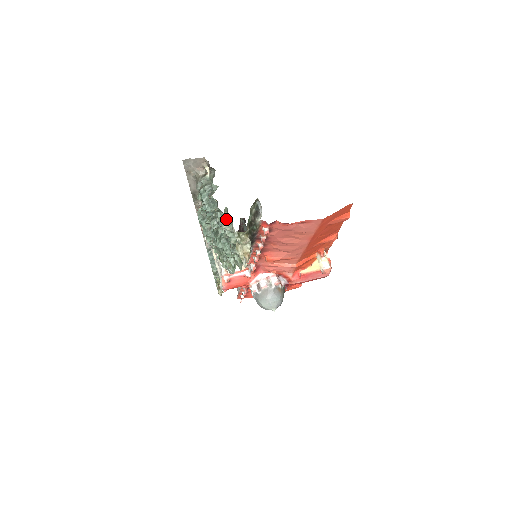
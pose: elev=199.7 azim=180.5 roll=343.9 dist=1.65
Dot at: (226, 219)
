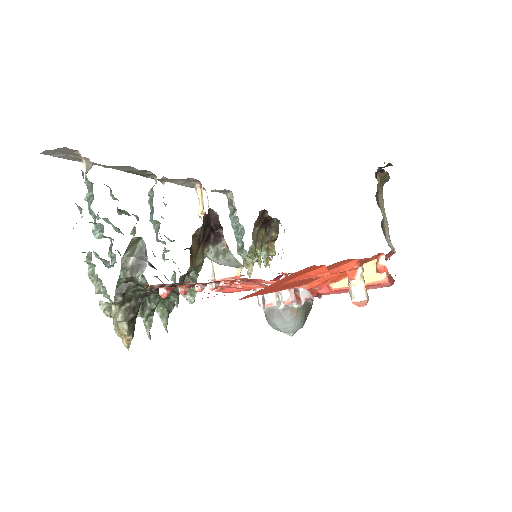
Dot at: (94, 271)
